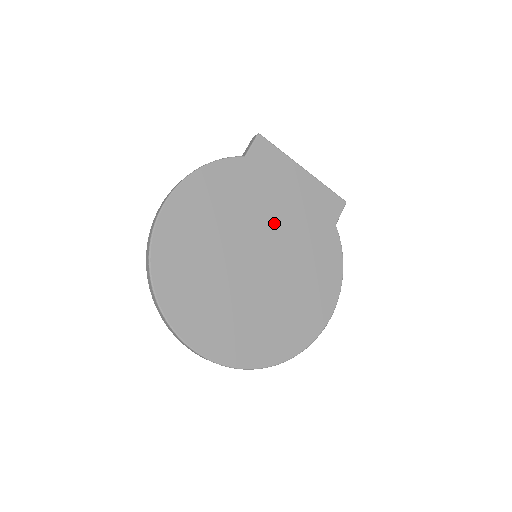
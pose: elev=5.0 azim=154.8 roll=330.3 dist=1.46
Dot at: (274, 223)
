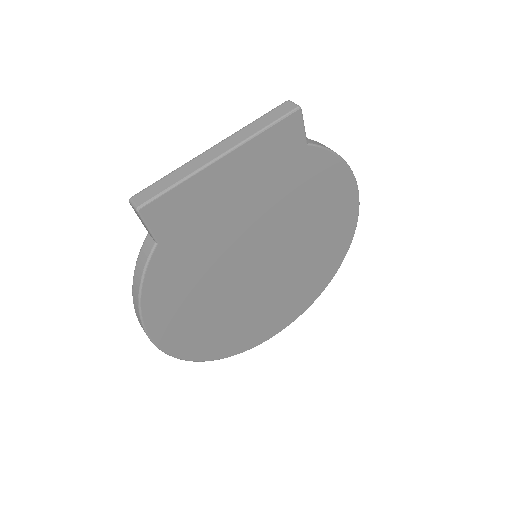
Dot at: (248, 232)
